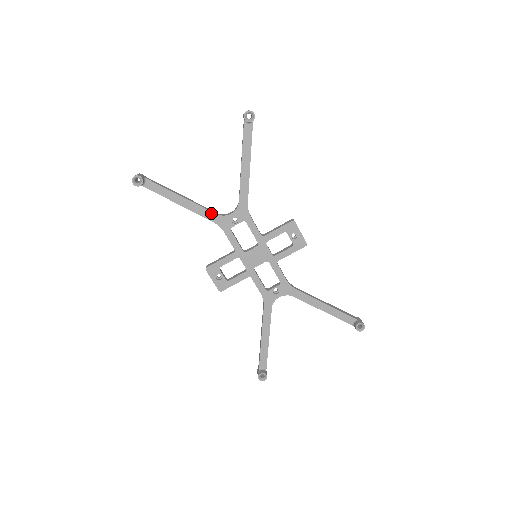
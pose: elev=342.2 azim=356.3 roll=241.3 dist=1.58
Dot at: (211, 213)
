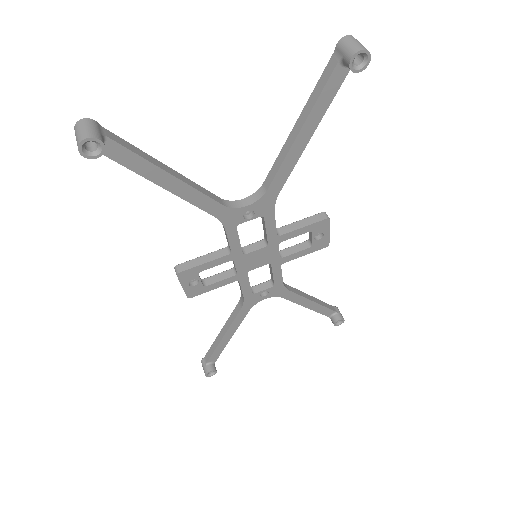
Dot at: (215, 203)
